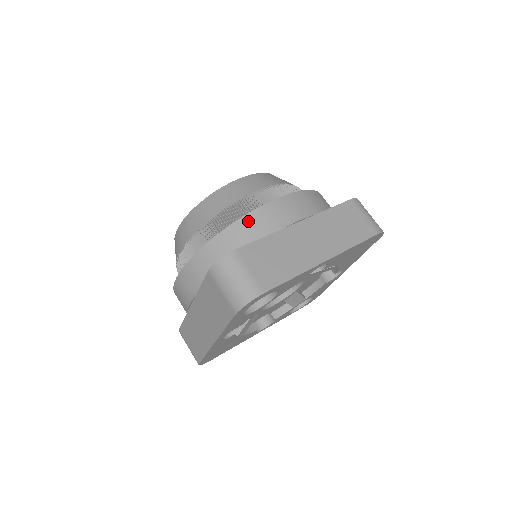
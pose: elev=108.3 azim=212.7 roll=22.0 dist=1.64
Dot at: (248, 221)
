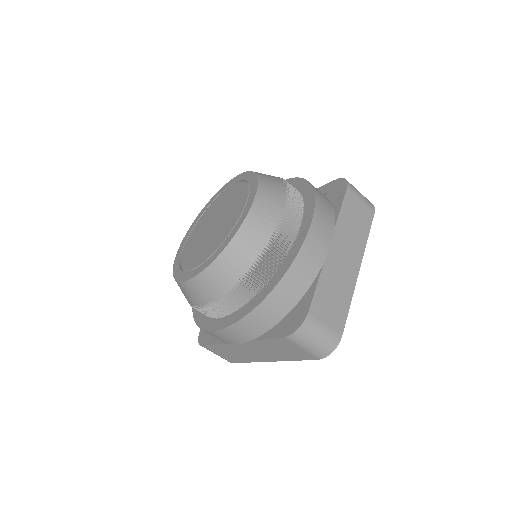
Dot at: occluded
